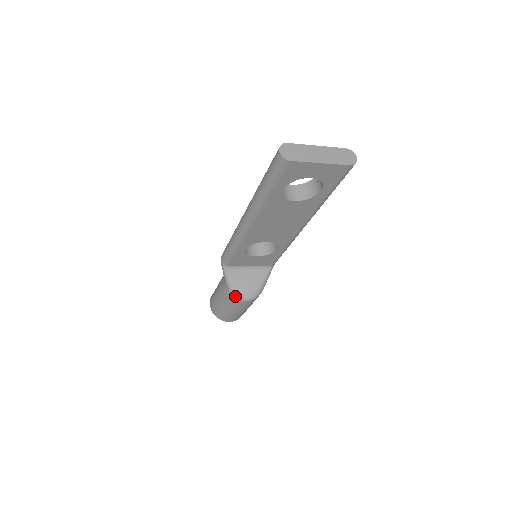
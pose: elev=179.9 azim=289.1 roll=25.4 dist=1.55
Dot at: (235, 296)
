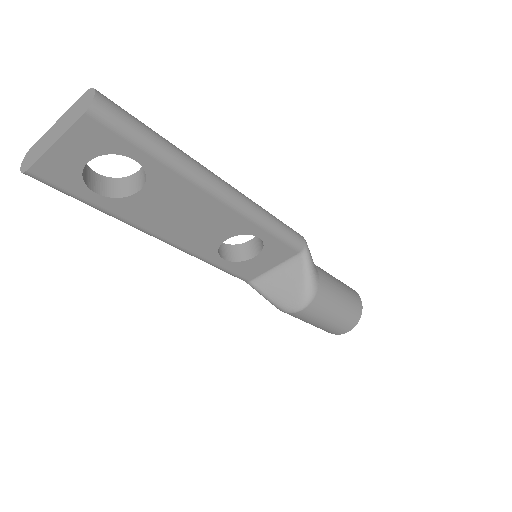
Dot at: (284, 311)
